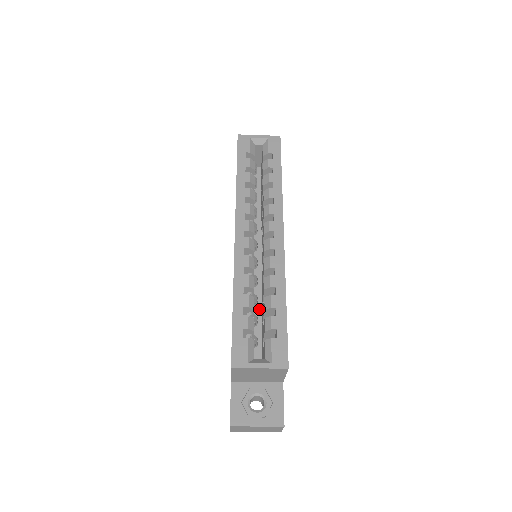
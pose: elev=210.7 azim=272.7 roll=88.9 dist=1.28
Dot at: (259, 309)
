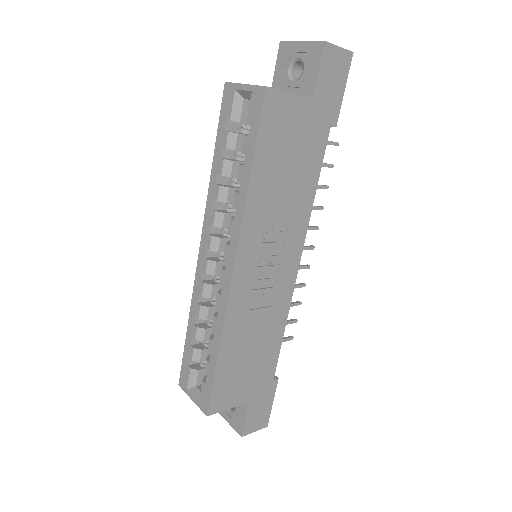
Dot at: occluded
